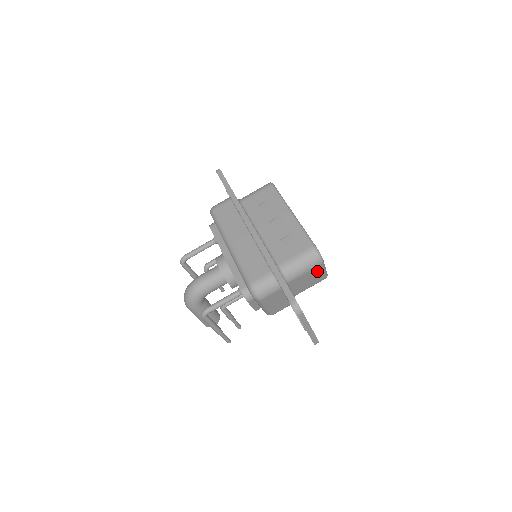
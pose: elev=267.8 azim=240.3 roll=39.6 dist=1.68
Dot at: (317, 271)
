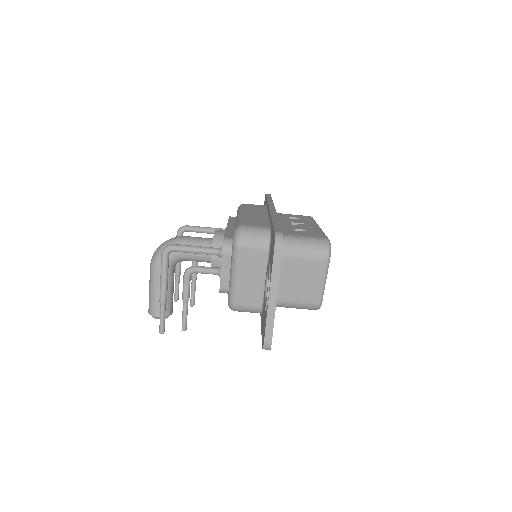
Dot at: (316, 273)
